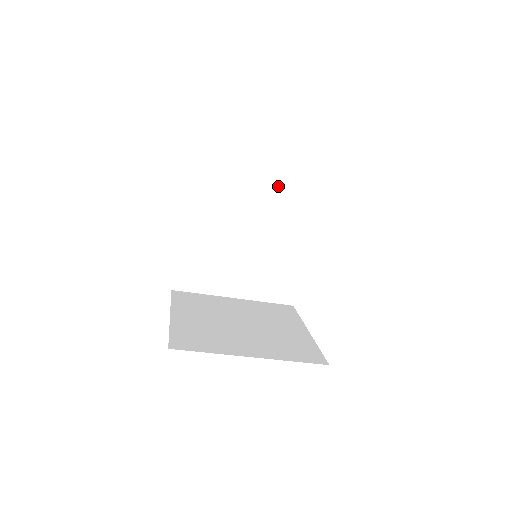
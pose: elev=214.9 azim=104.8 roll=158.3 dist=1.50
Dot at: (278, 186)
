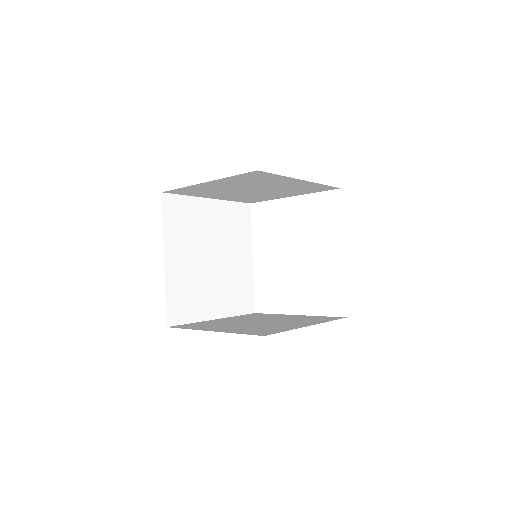
Dot at: (224, 207)
